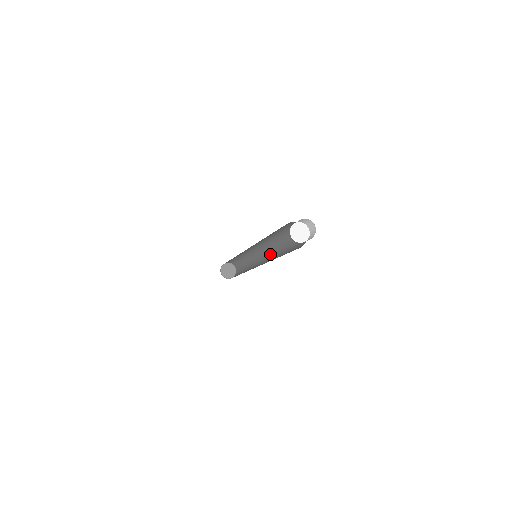
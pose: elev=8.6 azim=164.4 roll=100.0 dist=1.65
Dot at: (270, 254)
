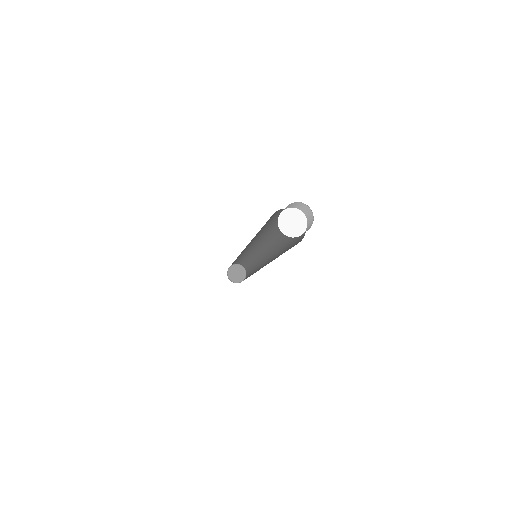
Dot at: (272, 256)
